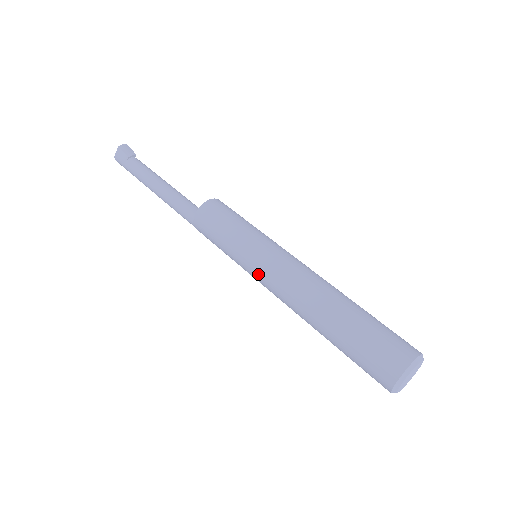
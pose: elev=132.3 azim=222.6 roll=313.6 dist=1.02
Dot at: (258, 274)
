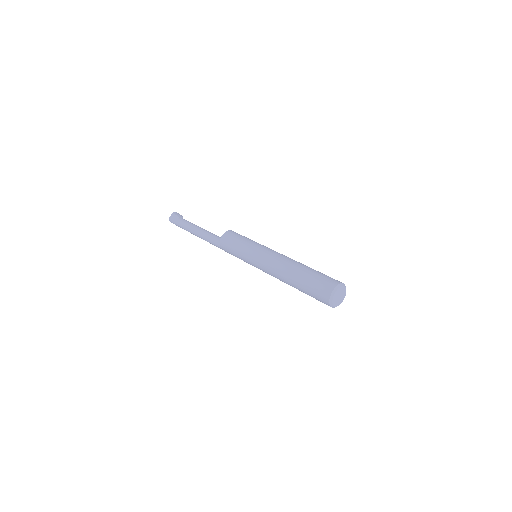
Dot at: (258, 260)
